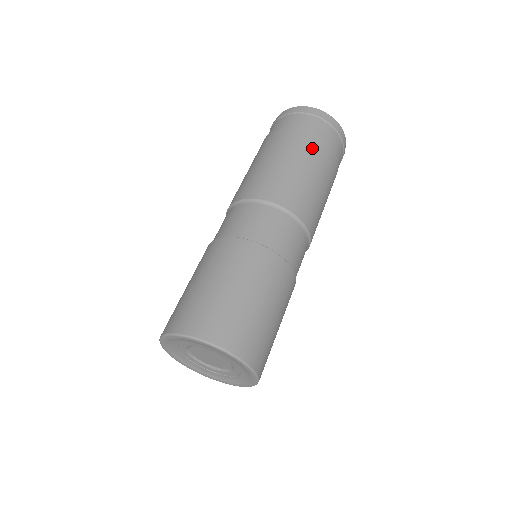
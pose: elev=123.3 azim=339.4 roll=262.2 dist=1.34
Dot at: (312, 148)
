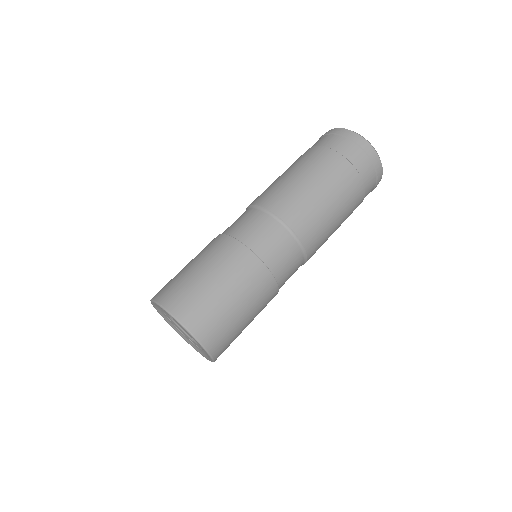
Dot at: (353, 199)
